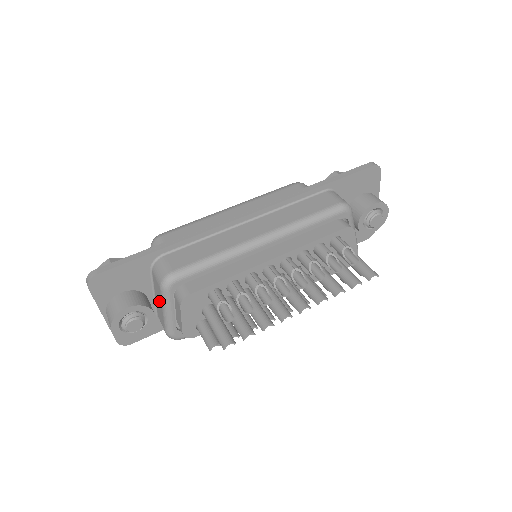
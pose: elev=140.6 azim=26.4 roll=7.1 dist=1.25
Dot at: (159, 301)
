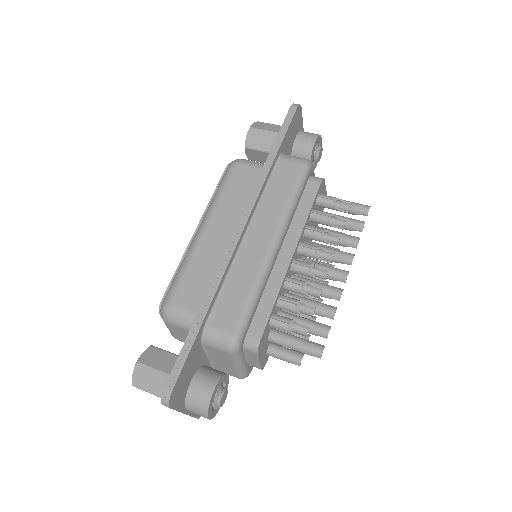
Dot at: (224, 362)
